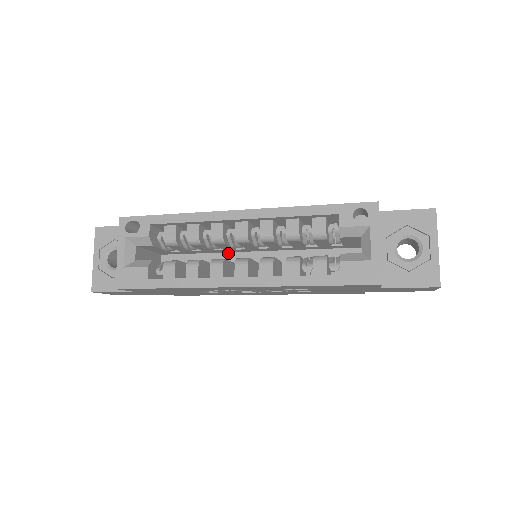
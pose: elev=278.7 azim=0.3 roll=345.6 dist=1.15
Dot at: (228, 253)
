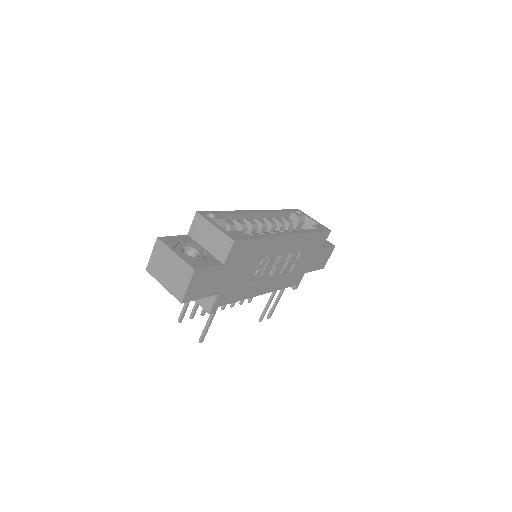
Dot at: occluded
